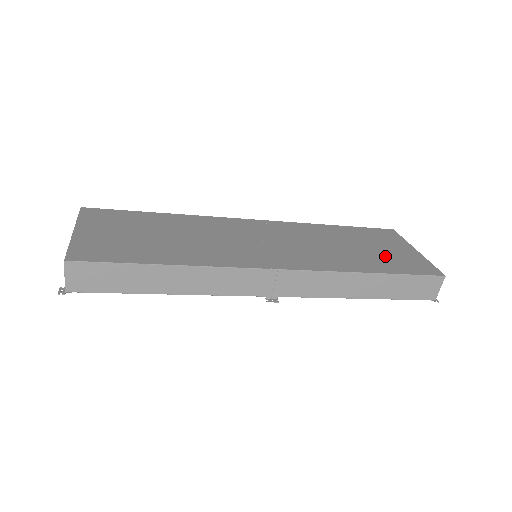
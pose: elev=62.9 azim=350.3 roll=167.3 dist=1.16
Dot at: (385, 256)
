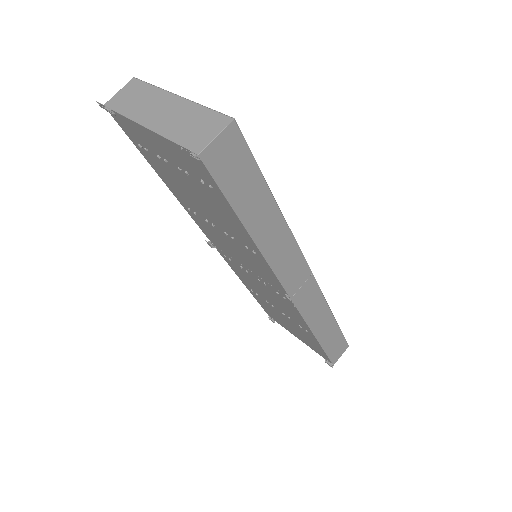
Dot at: occluded
